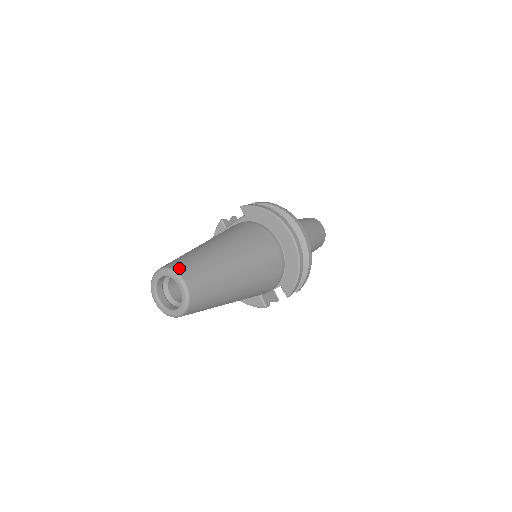
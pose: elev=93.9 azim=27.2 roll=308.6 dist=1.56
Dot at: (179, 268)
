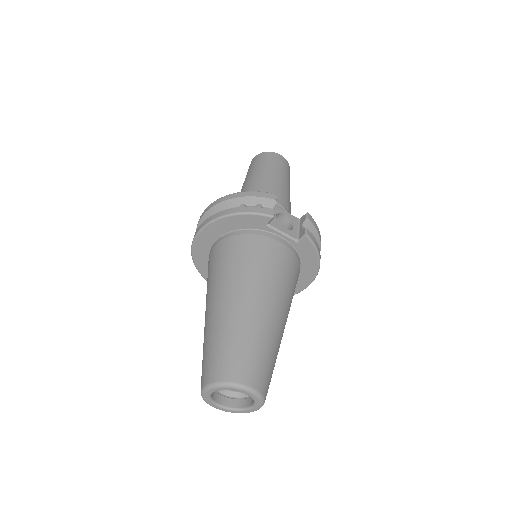
Dot at: occluded
